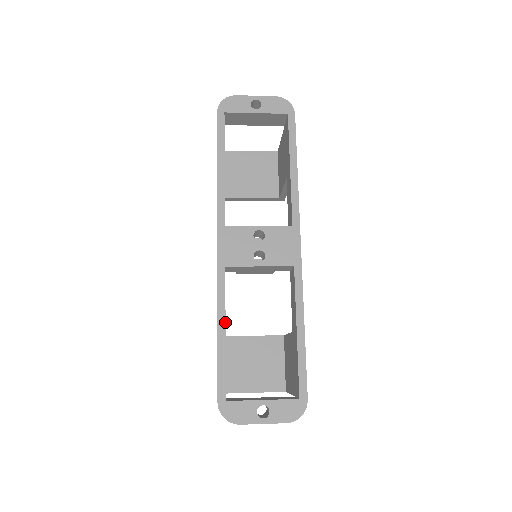
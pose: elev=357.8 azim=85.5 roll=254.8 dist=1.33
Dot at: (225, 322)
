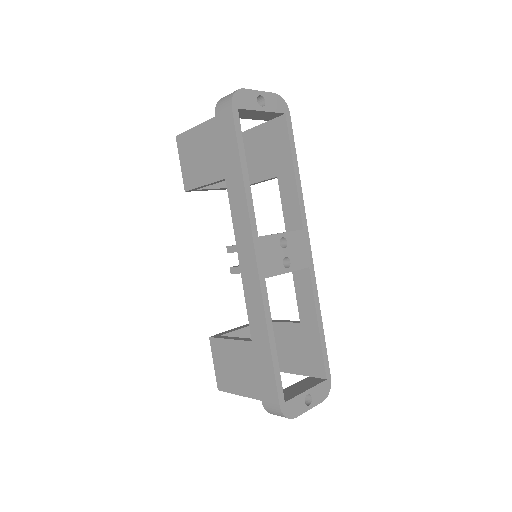
Dot at: (273, 332)
